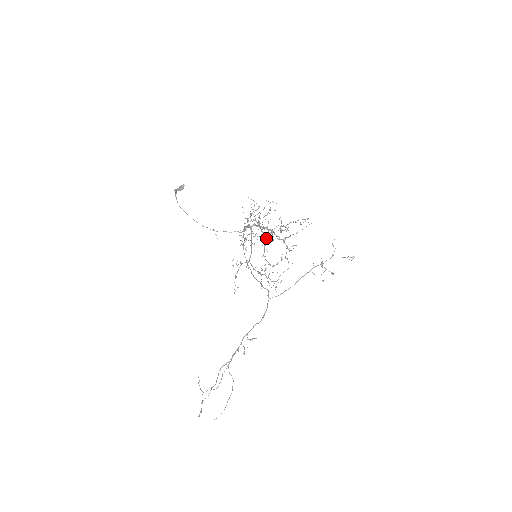
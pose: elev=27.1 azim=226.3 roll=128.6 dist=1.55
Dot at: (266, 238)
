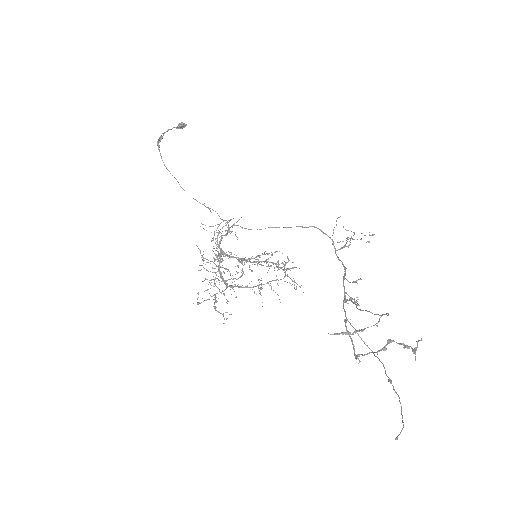
Dot at: occluded
